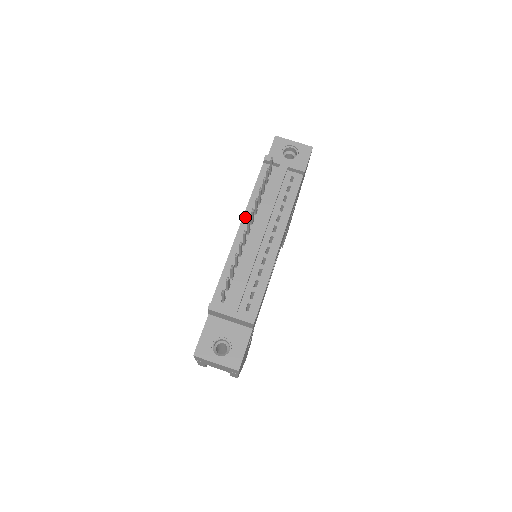
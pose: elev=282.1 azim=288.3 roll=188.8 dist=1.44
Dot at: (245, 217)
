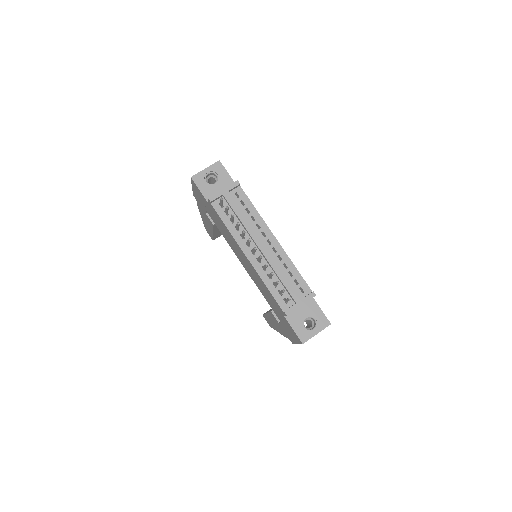
Dot at: (241, 246)
